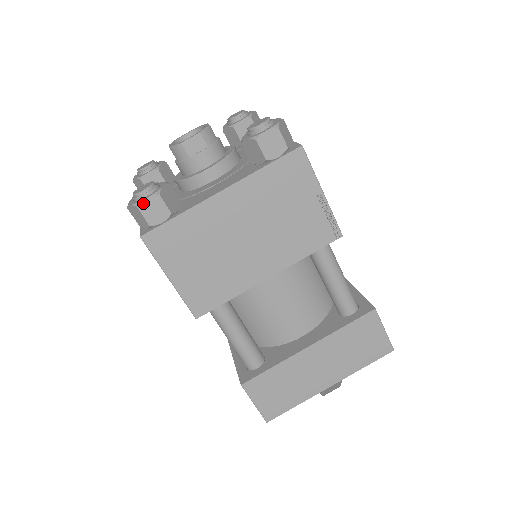
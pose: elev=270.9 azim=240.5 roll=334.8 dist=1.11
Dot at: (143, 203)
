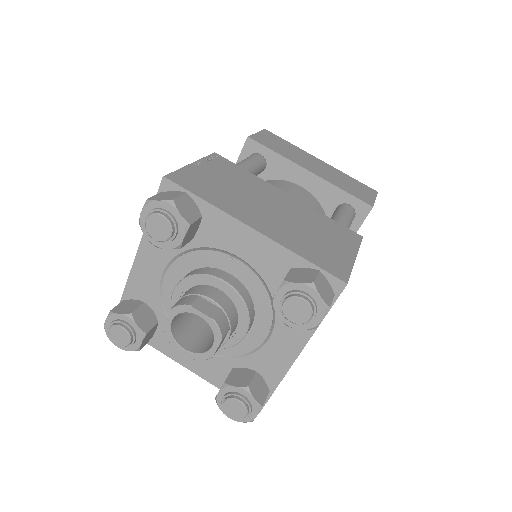
Dot at: occluded
